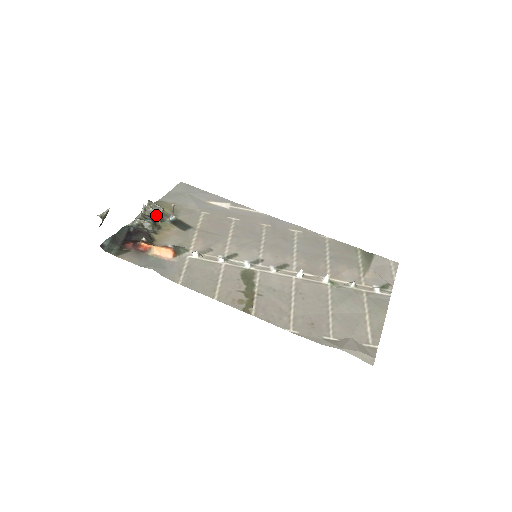
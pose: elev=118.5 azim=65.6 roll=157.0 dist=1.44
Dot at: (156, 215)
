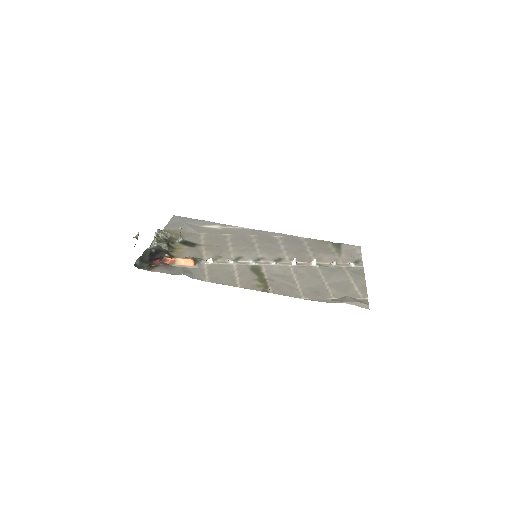
Dot at: (167, 239)
